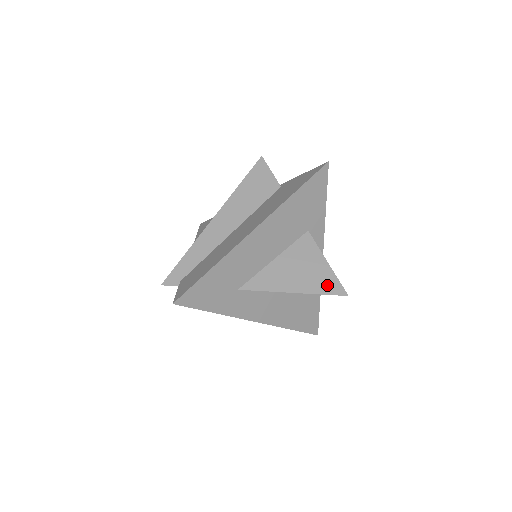
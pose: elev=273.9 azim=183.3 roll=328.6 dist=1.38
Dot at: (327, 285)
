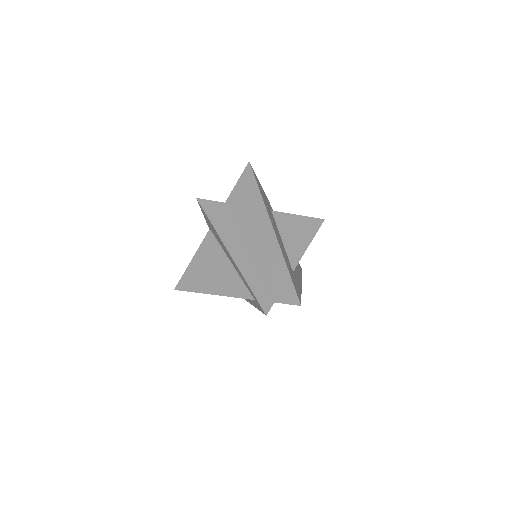
Dot at: (313, 225)
